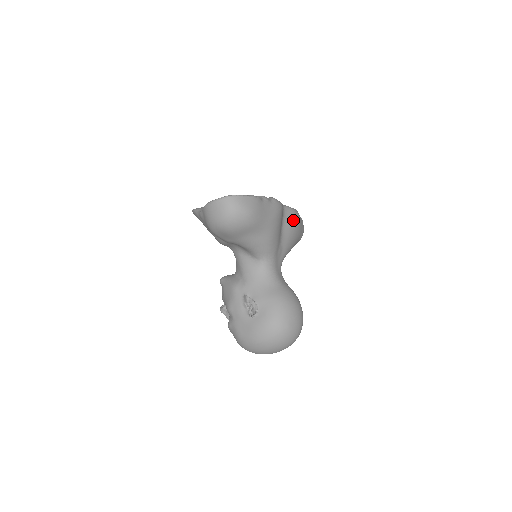
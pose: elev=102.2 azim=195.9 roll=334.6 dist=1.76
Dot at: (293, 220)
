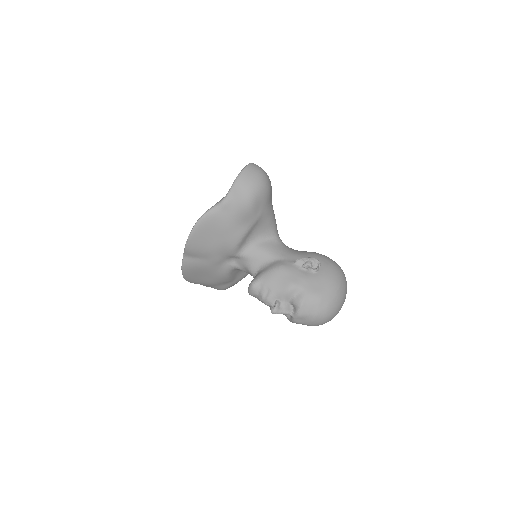
Dot at: occluded
